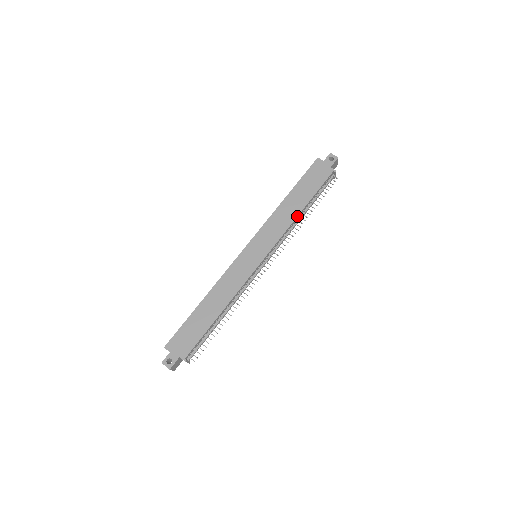
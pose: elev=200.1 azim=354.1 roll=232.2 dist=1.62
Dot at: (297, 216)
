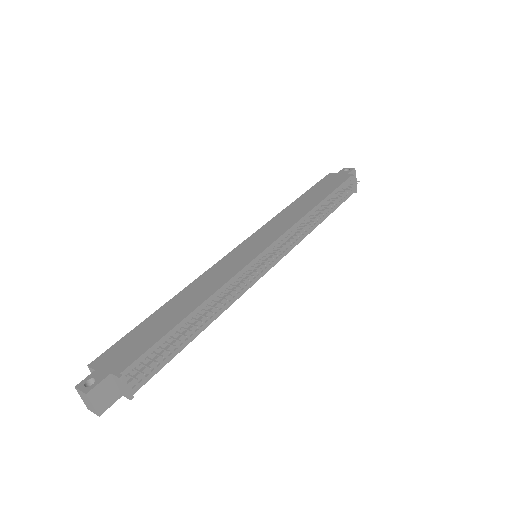
Dot at: (310, 210)
